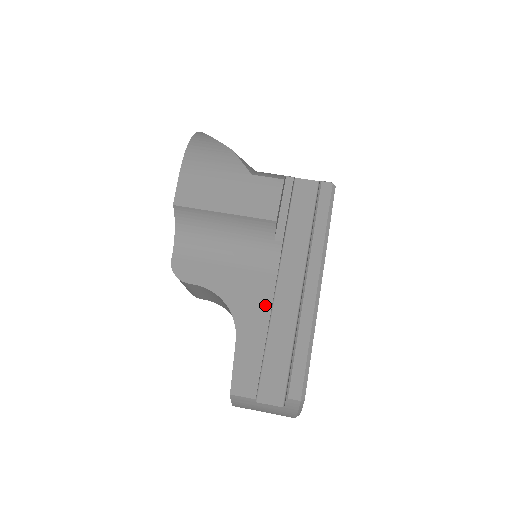
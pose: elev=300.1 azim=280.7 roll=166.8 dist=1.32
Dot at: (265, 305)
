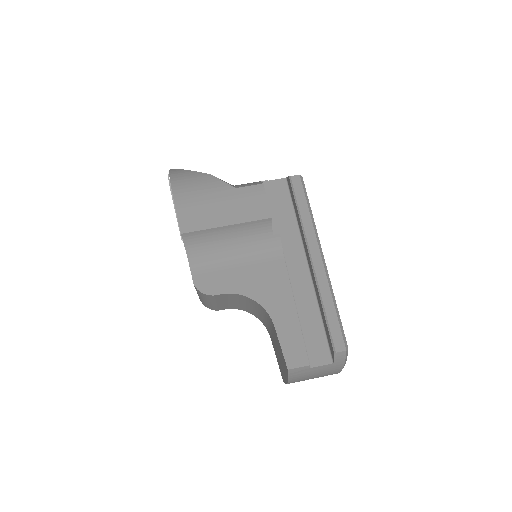
Dot at: (286, 289)
